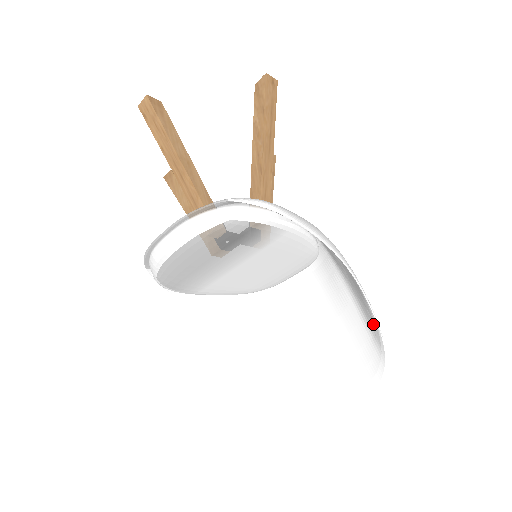
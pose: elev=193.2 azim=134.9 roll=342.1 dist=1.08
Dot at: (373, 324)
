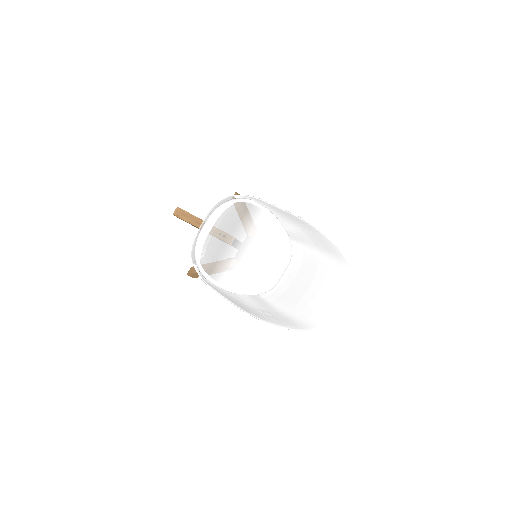
Dot at: (333, 248)
